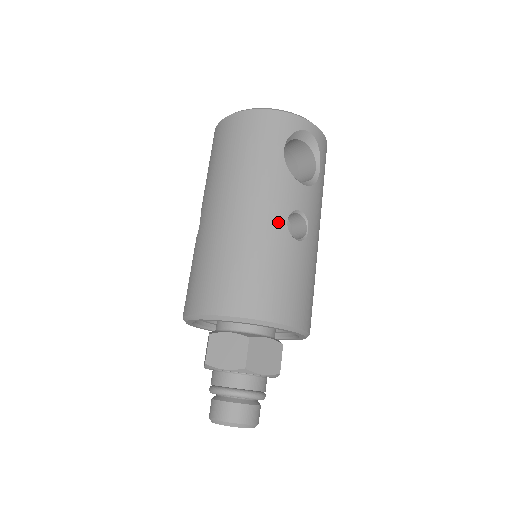
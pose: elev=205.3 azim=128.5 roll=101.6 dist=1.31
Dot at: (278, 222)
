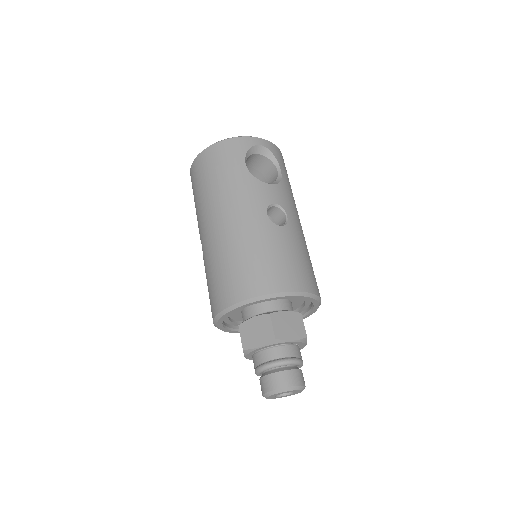
Dot at: (260, 217)
